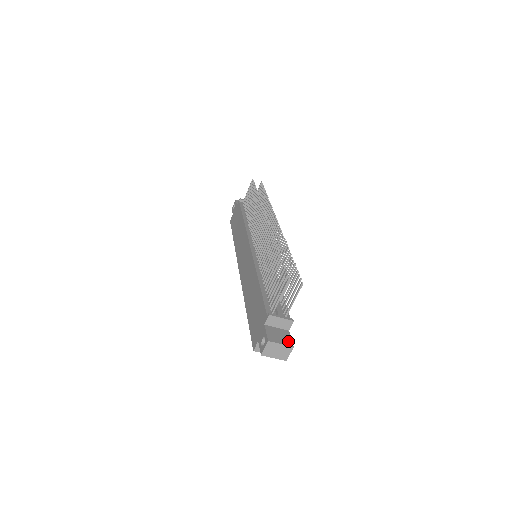
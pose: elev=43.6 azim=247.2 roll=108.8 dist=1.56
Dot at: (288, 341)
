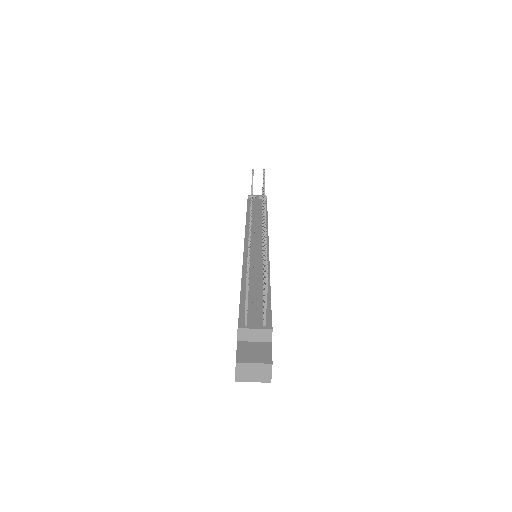
Dot at: (266, 357)
